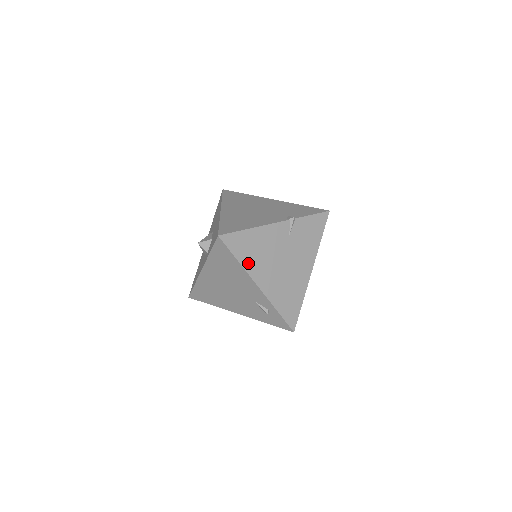
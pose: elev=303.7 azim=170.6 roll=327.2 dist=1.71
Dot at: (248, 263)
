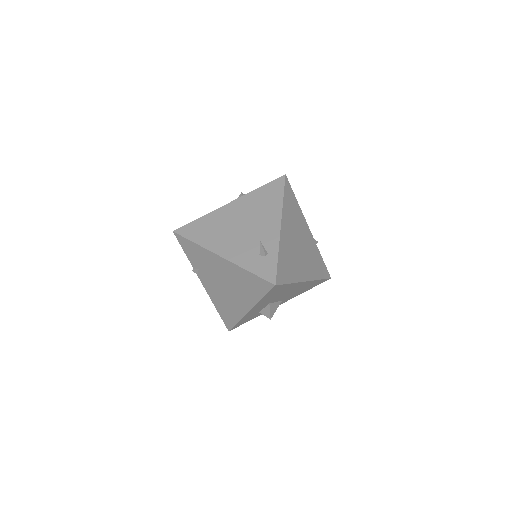
Dot at: (286, 208)
